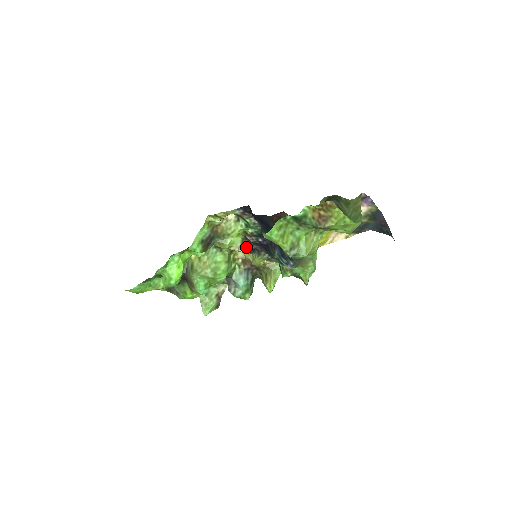
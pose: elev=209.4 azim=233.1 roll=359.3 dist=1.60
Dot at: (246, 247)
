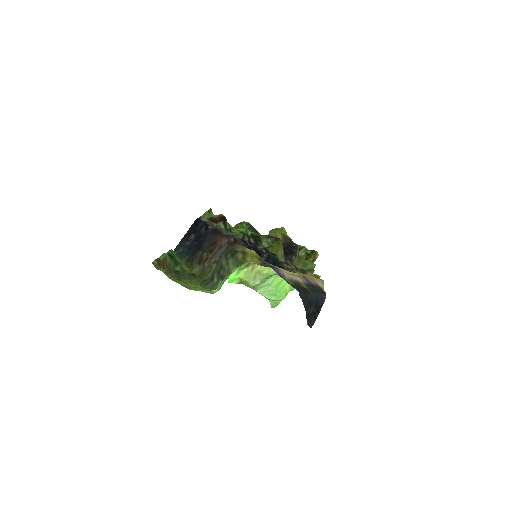
Dot at: occluded
